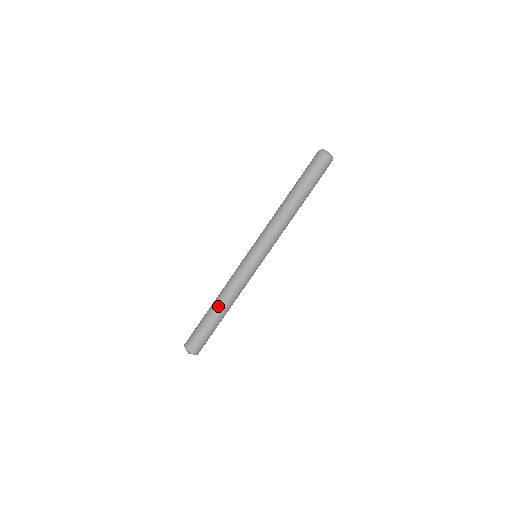
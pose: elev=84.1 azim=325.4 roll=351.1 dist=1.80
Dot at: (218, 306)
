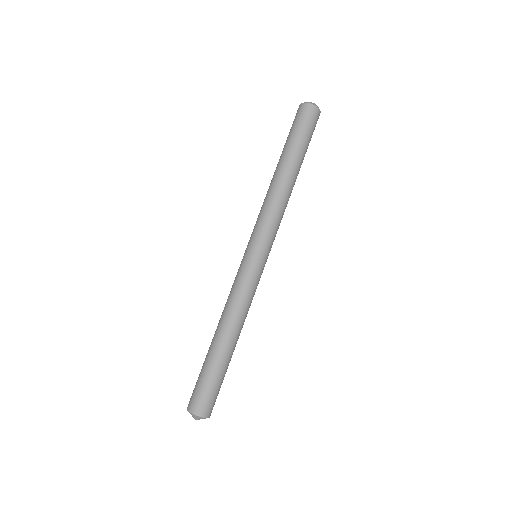
Dot at: (231, 340)
